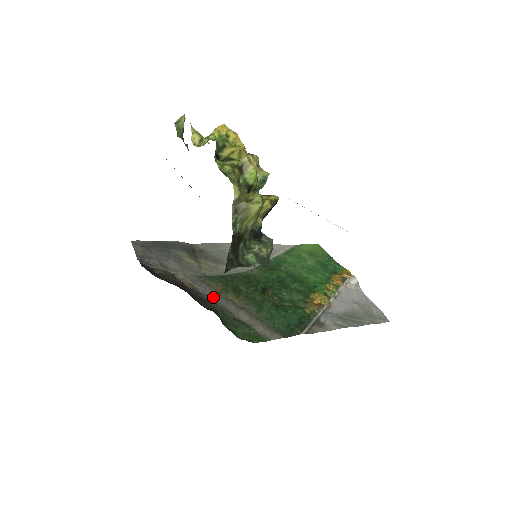
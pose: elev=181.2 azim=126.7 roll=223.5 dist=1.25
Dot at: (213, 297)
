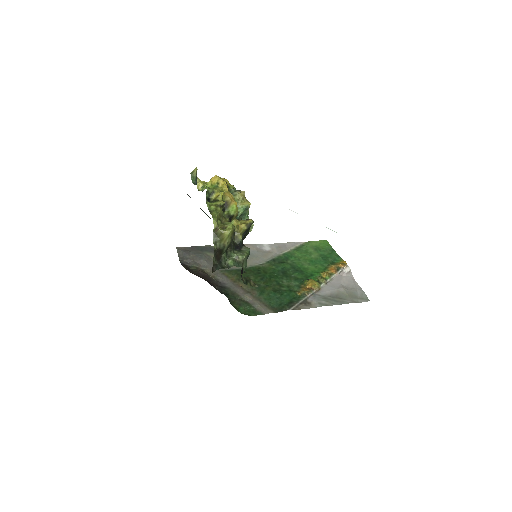
Dot at: (229, 285)
